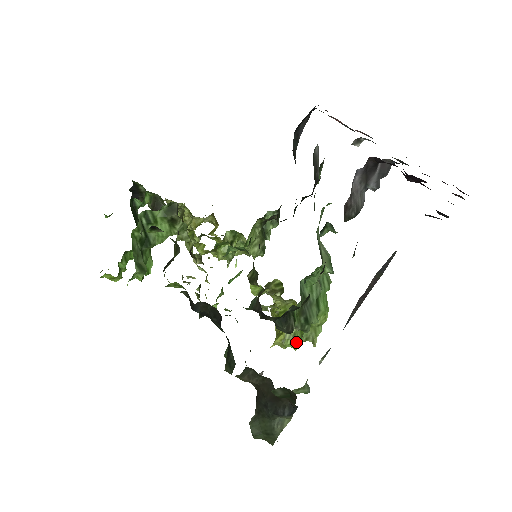
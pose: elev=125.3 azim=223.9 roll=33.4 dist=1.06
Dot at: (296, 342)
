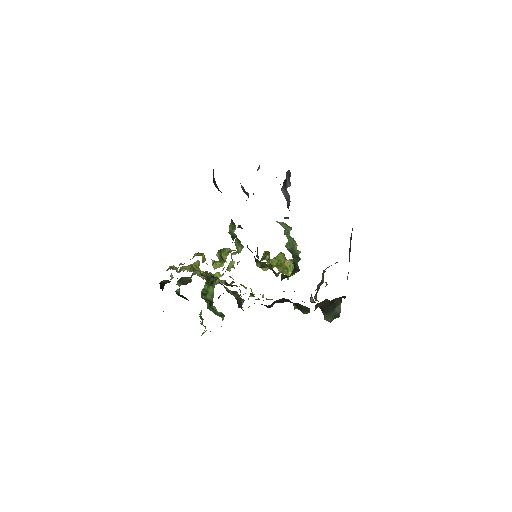
Dot at: occluded
